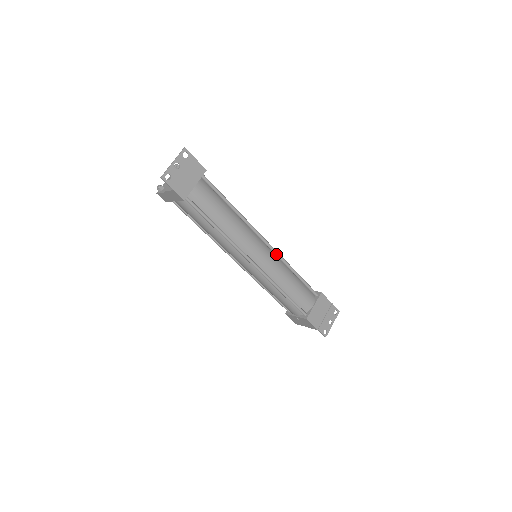
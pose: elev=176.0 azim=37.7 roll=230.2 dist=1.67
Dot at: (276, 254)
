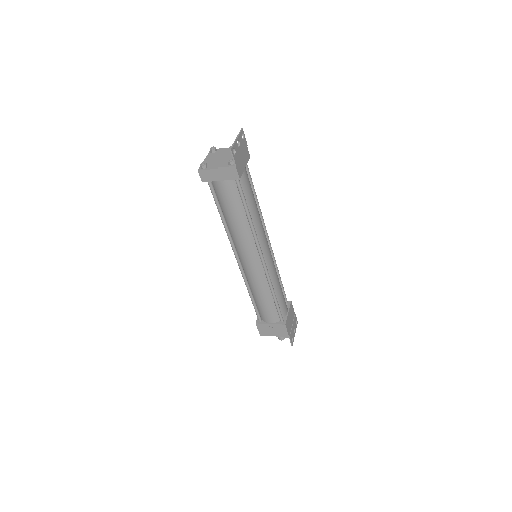
Dot at: (273, 256)
